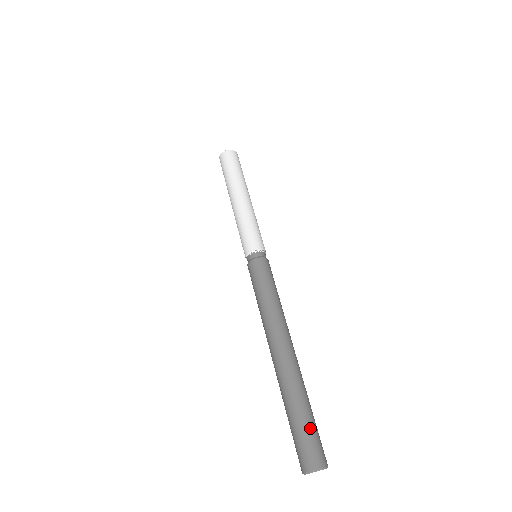
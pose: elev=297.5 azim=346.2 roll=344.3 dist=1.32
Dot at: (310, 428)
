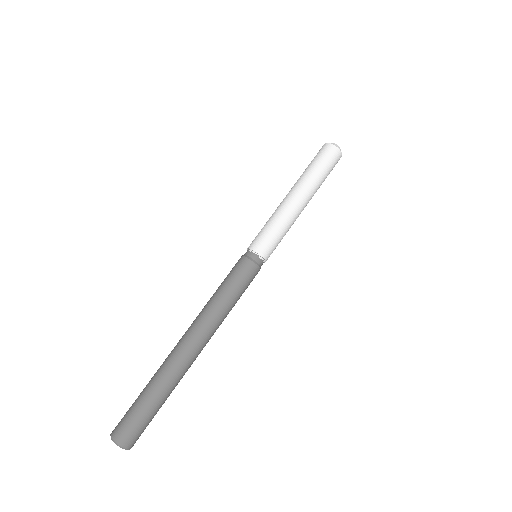
Dot at: (144, 415)
